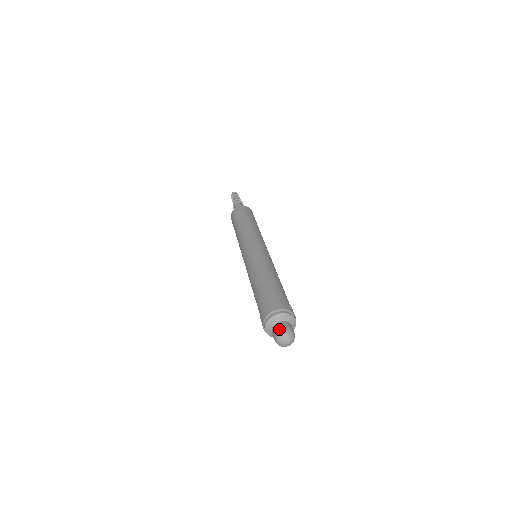
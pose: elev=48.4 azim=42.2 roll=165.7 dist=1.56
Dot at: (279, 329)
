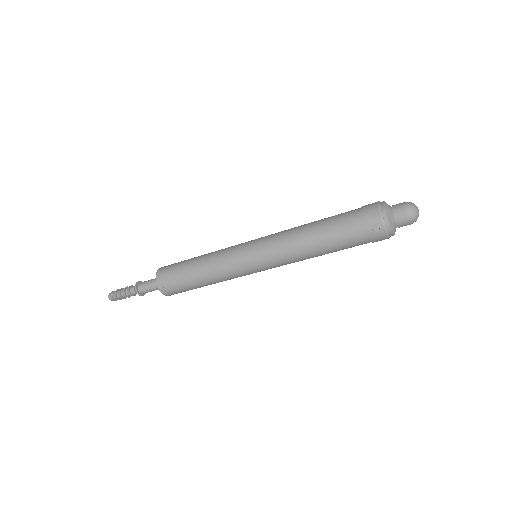
Dot at: (403, 202)
